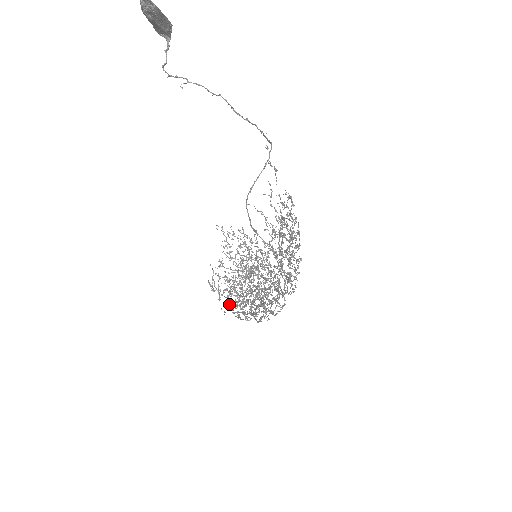
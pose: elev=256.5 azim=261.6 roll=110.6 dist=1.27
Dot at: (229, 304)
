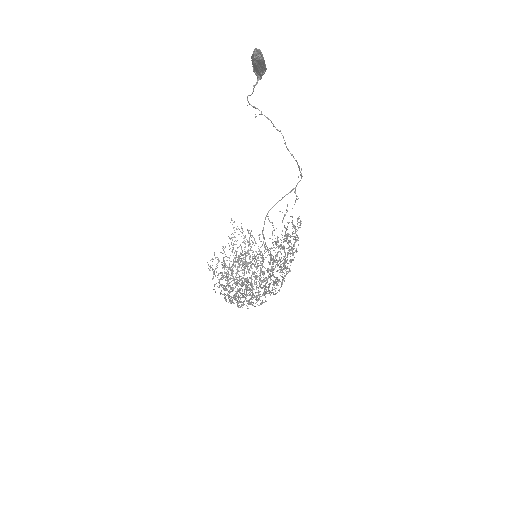
Dot at: (219, 285)
